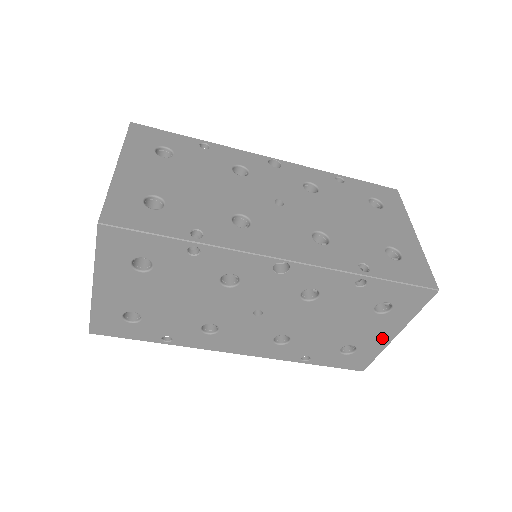
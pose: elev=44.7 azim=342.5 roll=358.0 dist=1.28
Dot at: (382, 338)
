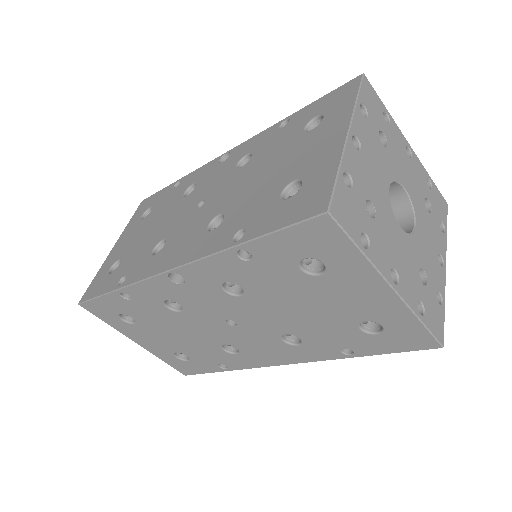
Dot at: (381, 299)
